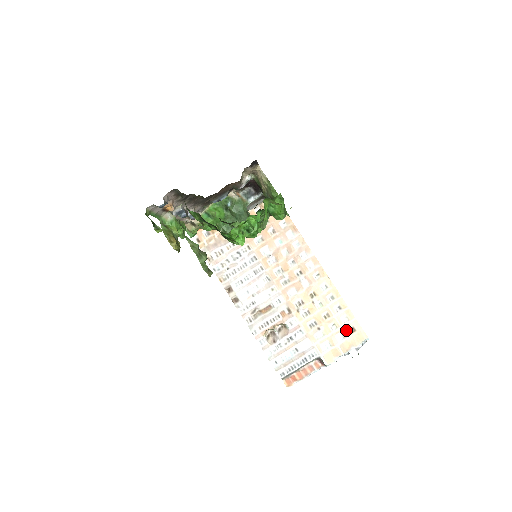
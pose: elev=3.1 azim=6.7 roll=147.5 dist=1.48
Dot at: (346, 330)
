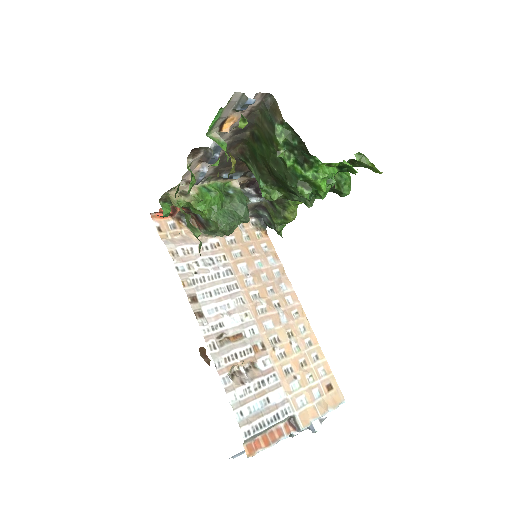
Dot at: (323, 386)
